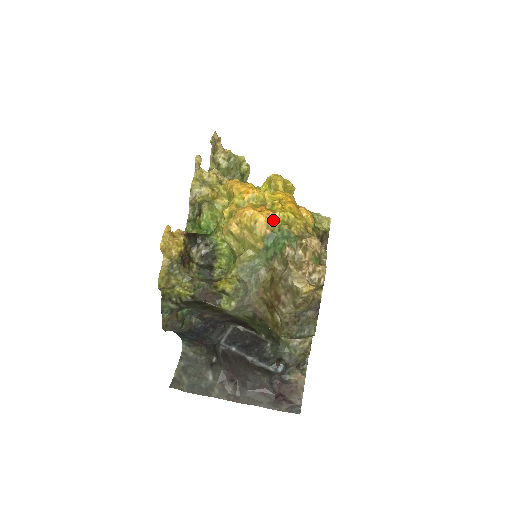
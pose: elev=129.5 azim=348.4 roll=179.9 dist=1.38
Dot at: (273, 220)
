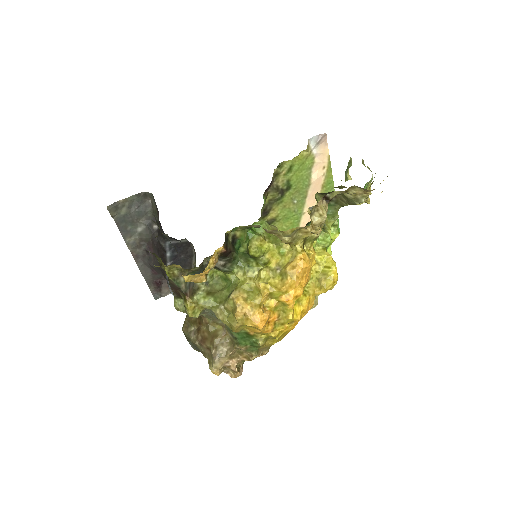
Dot at: (264, 334)
